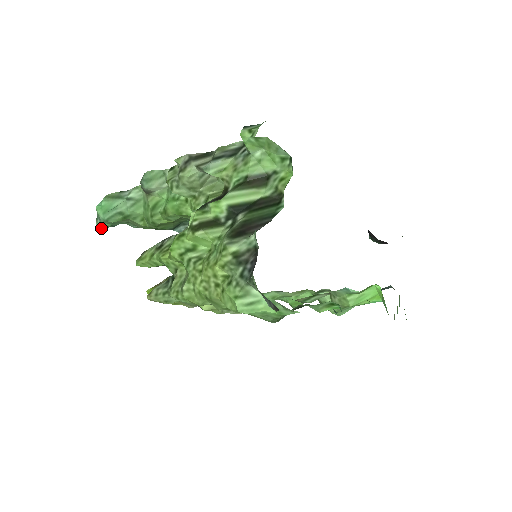
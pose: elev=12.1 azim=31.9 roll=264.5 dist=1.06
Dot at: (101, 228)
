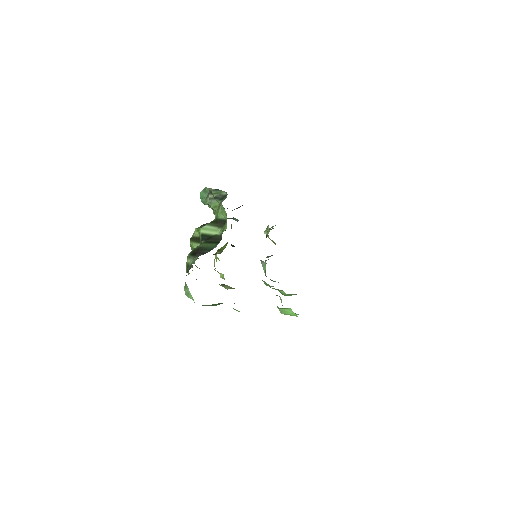
Dot at: occluded
